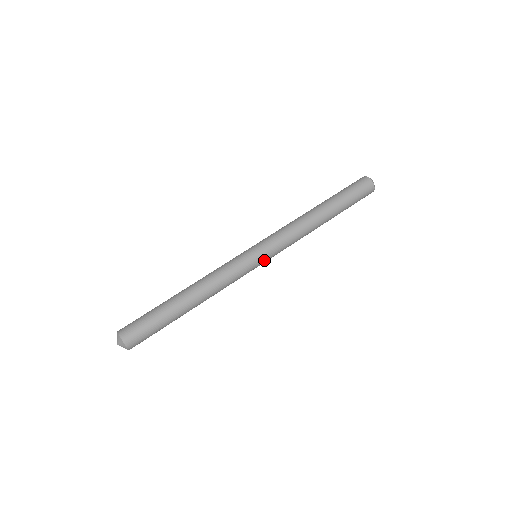
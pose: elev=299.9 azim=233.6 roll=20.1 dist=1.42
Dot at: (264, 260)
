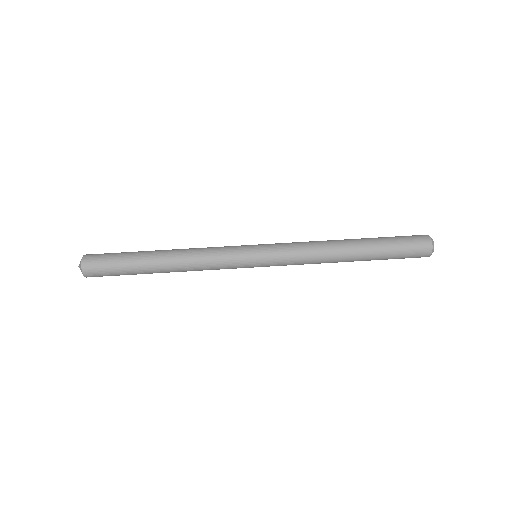
Dot at: (260, 260)
